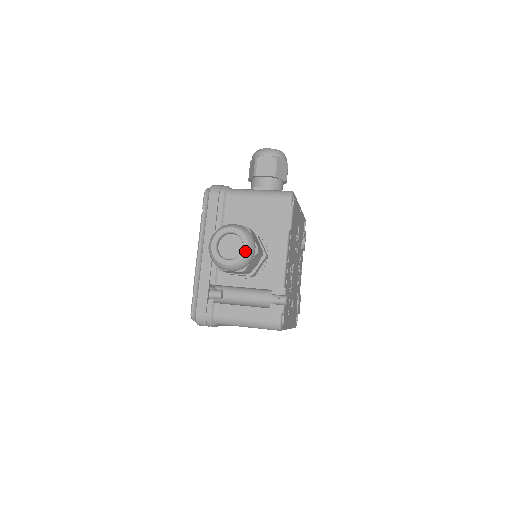
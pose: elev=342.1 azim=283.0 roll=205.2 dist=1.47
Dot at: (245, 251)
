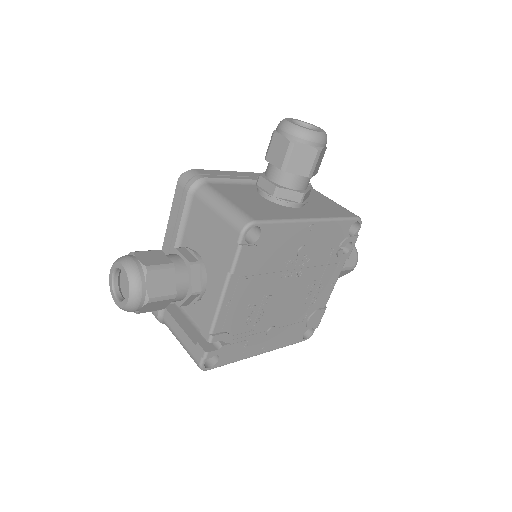
Dot at: (126, 300)
